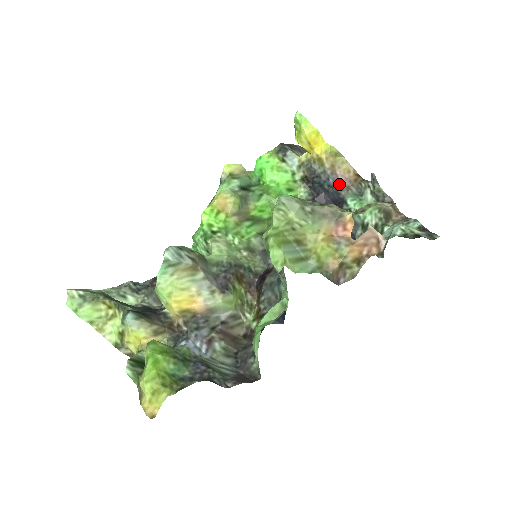
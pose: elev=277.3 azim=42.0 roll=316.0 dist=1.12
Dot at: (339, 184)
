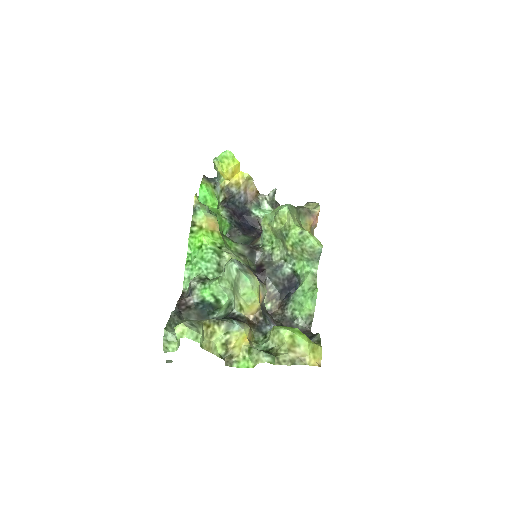
Dot at: (247, 200)
